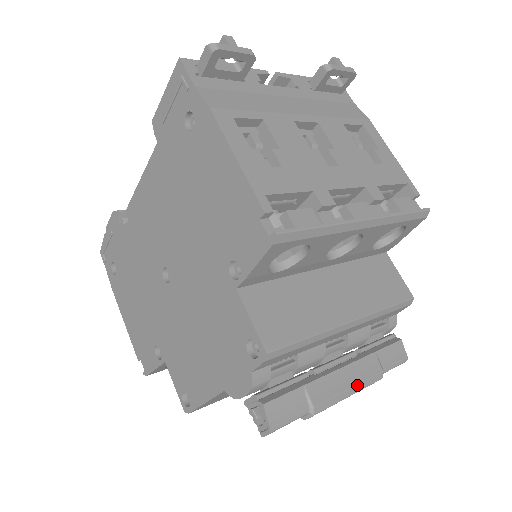
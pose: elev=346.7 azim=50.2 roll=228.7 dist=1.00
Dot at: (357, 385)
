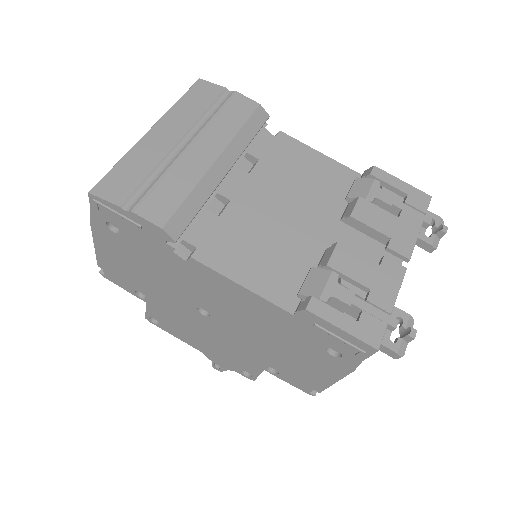
Dot at: occluded
